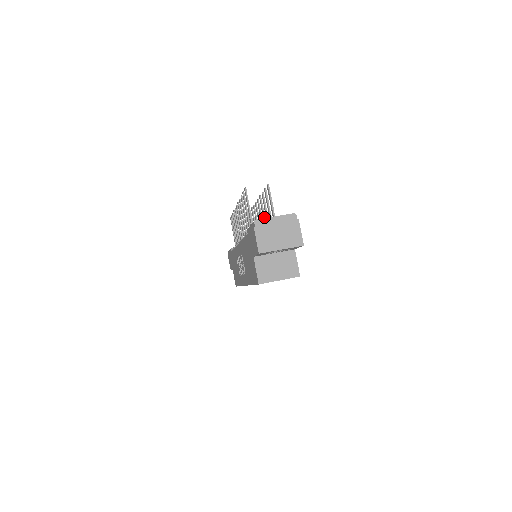
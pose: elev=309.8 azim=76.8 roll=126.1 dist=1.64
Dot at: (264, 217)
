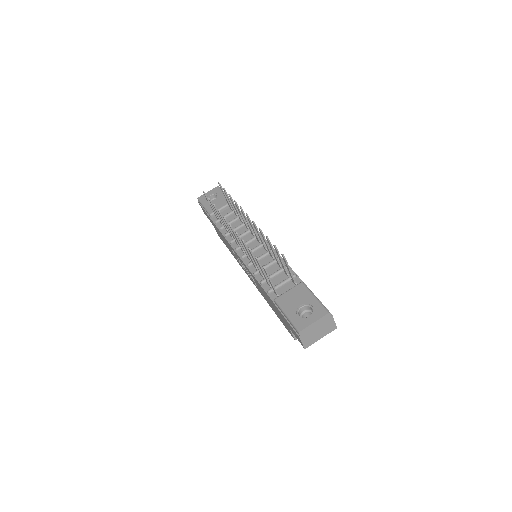
Dot at: (267, 246)
